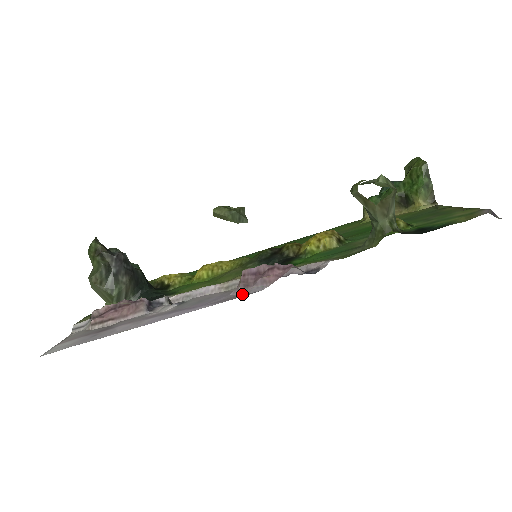
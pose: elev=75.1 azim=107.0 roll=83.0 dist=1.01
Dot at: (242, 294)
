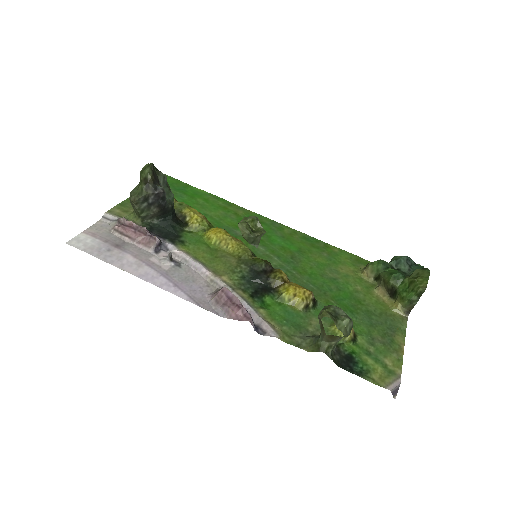
Dot at: (211, 305)
